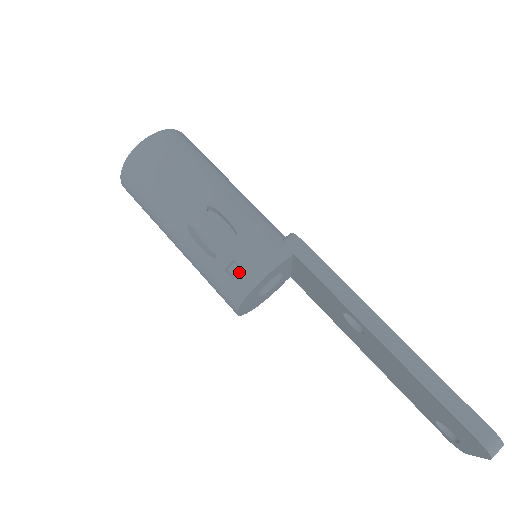
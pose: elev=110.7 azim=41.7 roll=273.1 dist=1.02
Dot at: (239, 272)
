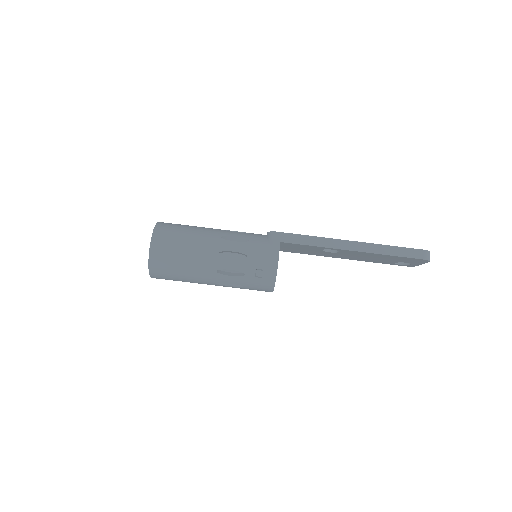
Dot at: (263, 272)
